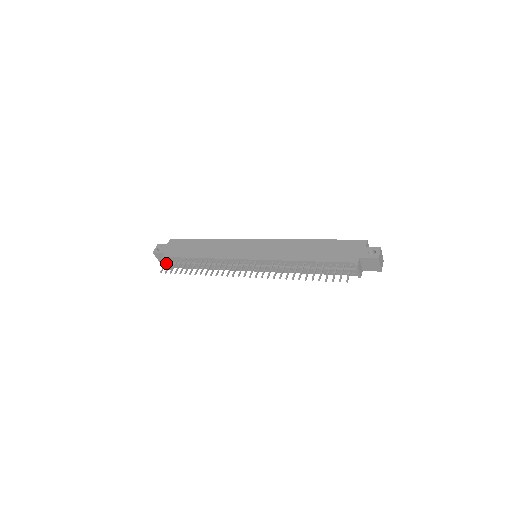
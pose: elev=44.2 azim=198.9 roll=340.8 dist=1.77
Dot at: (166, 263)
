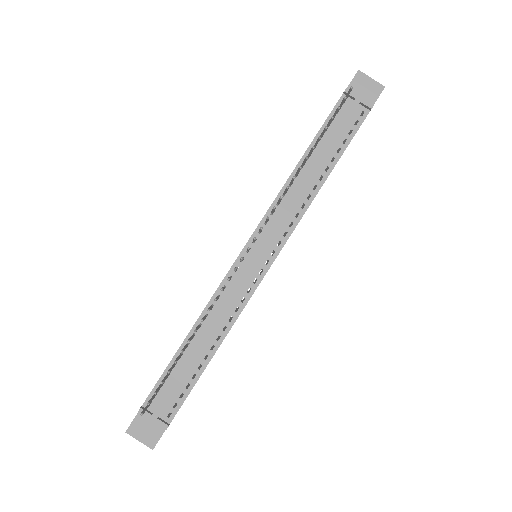
Dot at: (147, 406)
